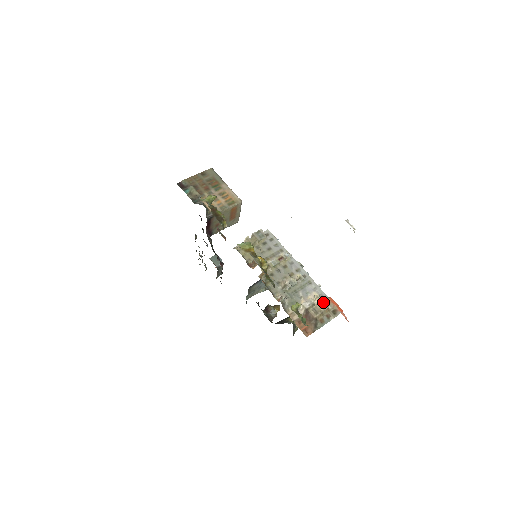
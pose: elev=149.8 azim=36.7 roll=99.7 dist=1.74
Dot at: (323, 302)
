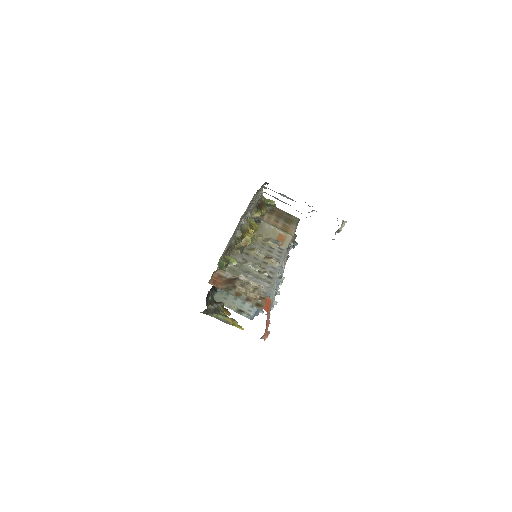
Dot at: (259, 290)
